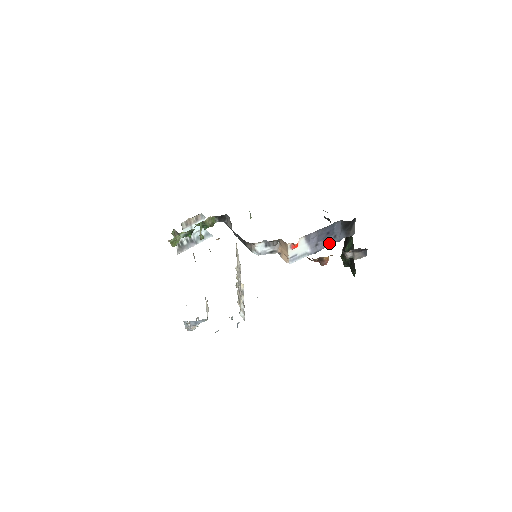
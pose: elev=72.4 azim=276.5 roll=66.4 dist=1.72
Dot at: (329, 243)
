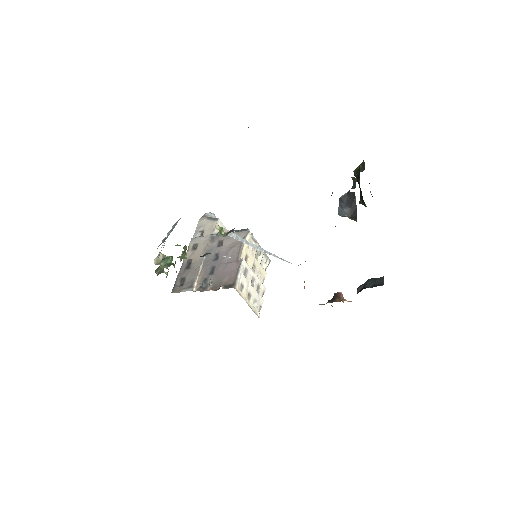
Dot at: occluded
